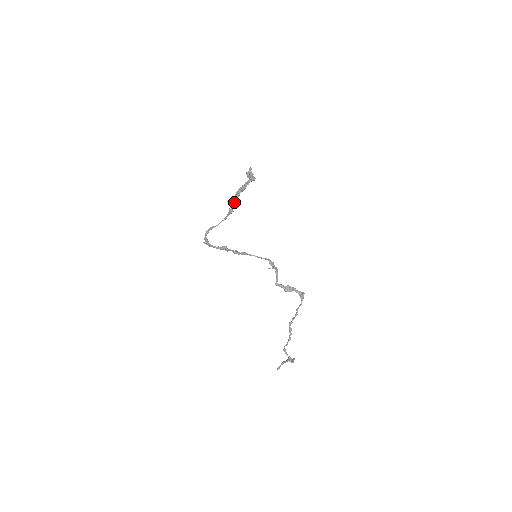
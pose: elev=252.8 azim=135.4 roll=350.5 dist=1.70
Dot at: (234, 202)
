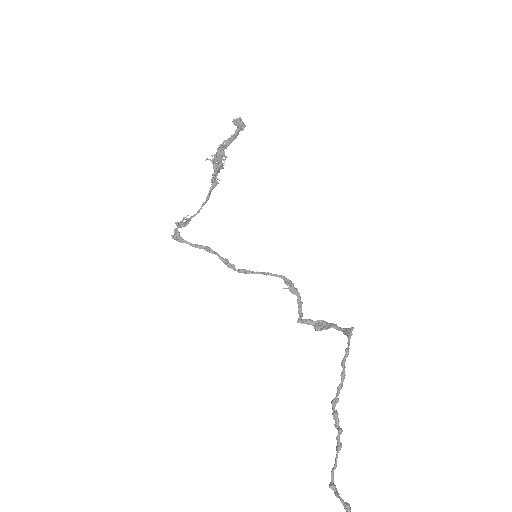
Dot at: (217, 165)
